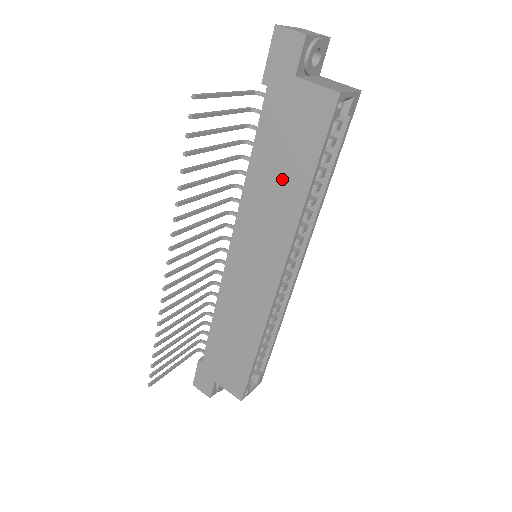
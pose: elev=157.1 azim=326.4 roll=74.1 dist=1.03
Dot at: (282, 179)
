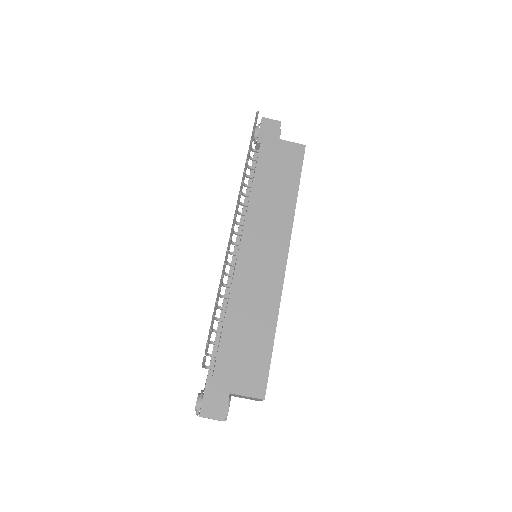
Dot at: (278, 191)
